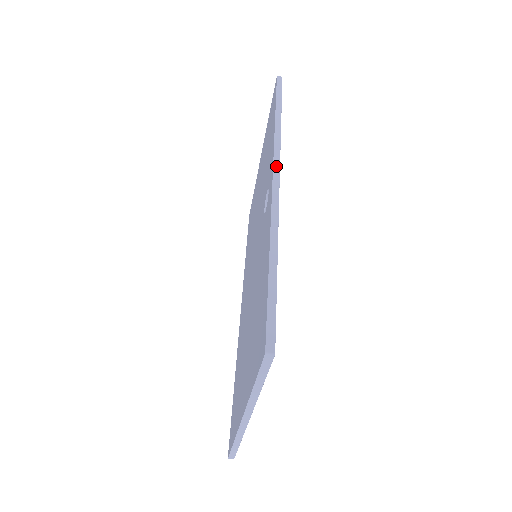
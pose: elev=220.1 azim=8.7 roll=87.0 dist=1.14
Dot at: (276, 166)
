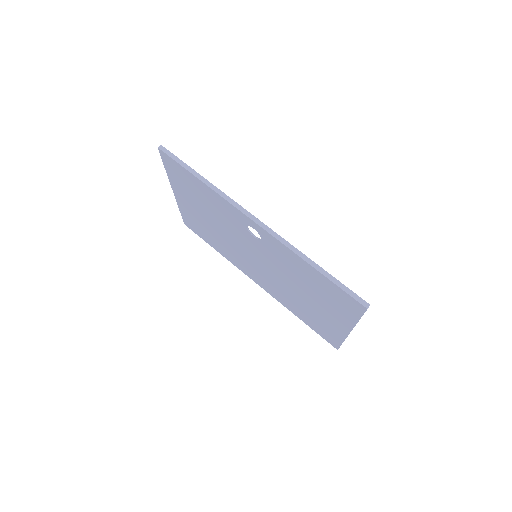
Dot at: (248, 215)
